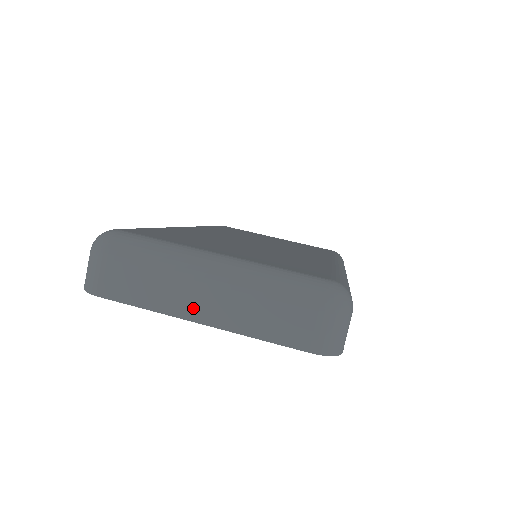
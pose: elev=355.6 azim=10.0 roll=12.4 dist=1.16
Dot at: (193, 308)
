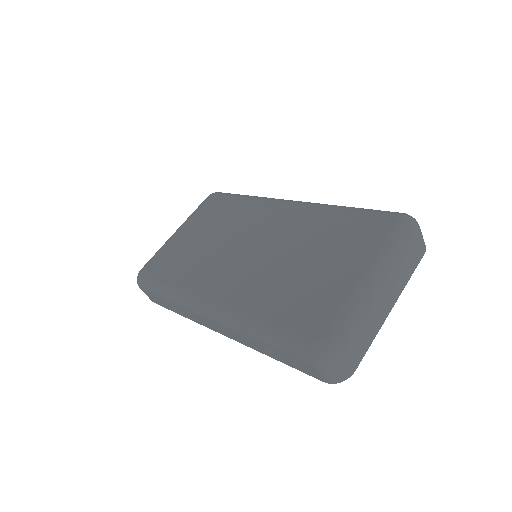
Dot at: (386, 309)
